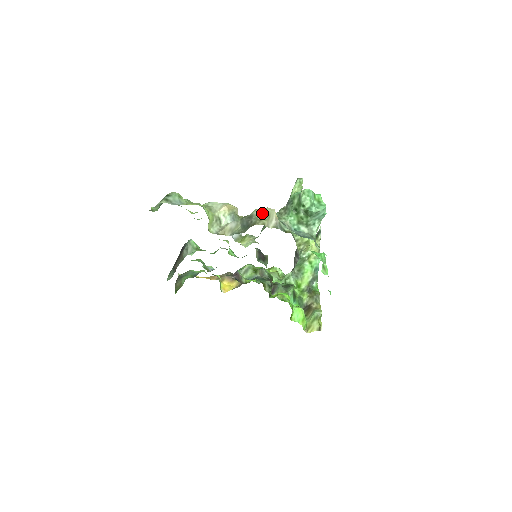
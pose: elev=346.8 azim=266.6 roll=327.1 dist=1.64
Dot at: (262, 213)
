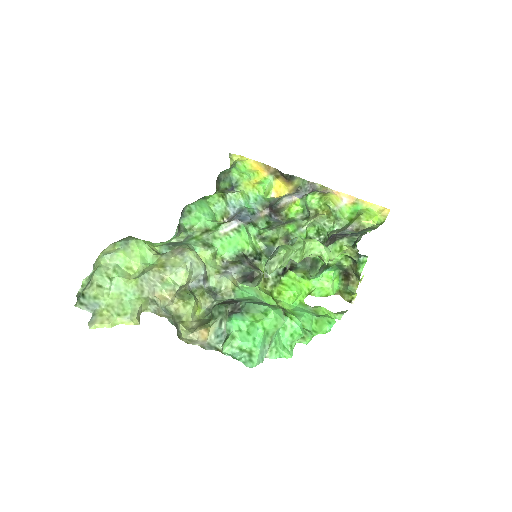
Dot at: (183, 337)
